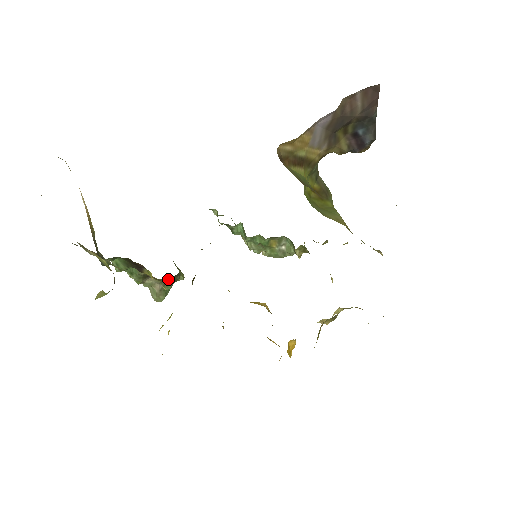
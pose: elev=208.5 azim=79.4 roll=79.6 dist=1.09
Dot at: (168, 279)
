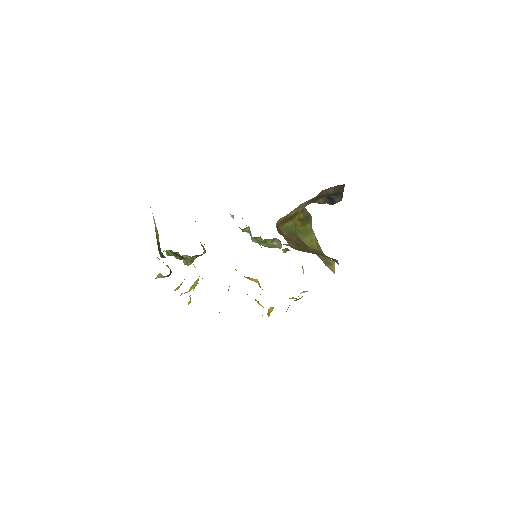
Dot at: occluded
